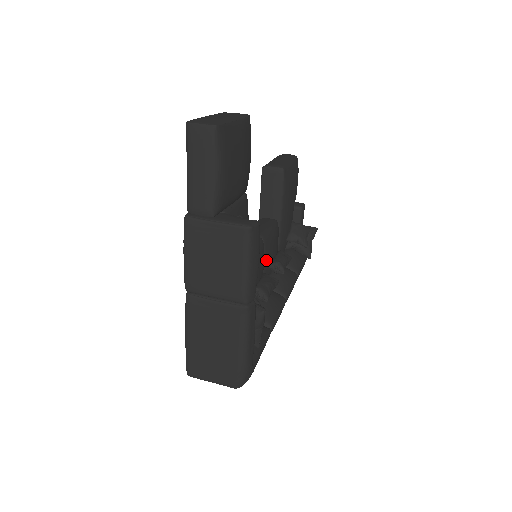
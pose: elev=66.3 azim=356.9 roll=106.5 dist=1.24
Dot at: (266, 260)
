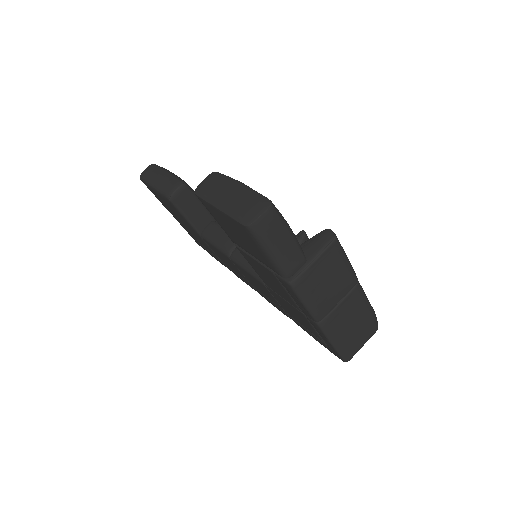
Dot at: occluded
